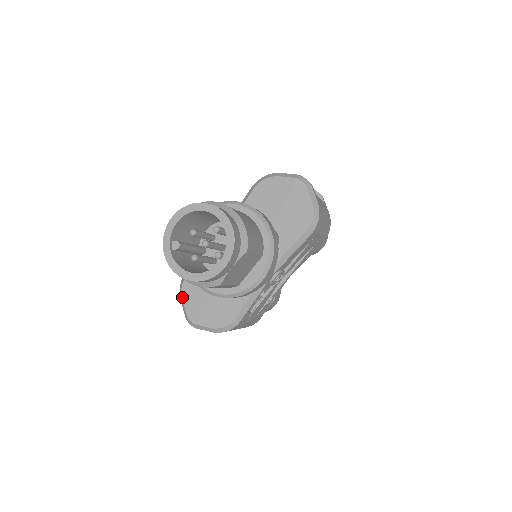
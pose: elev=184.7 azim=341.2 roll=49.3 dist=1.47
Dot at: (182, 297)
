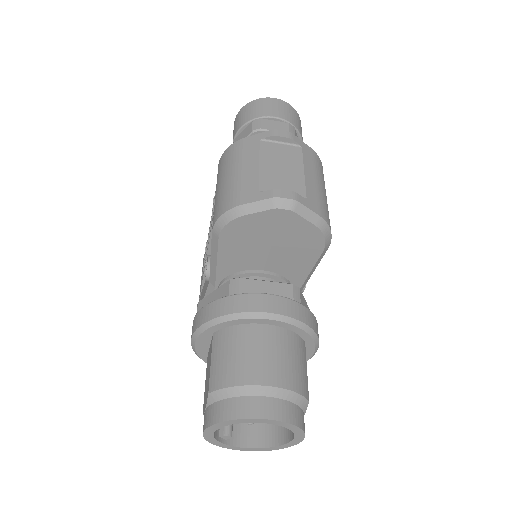
Dot at: occluded
